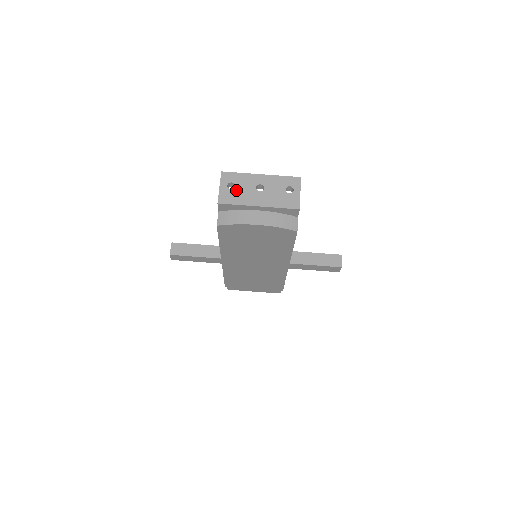
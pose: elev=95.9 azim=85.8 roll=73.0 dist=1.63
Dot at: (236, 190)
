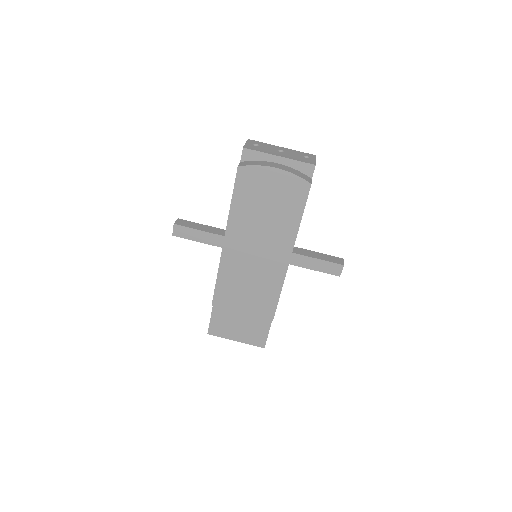
Dot at: (260, 147)
